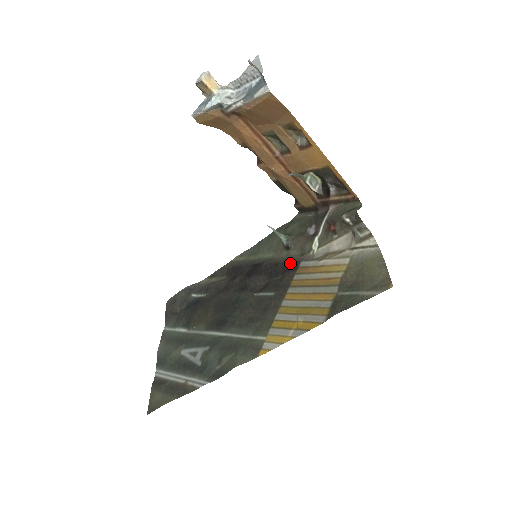
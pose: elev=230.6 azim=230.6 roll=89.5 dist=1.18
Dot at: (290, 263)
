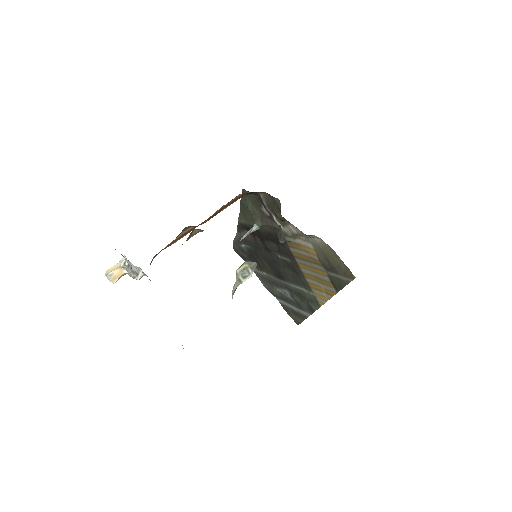
Dot at: (277, 235)
